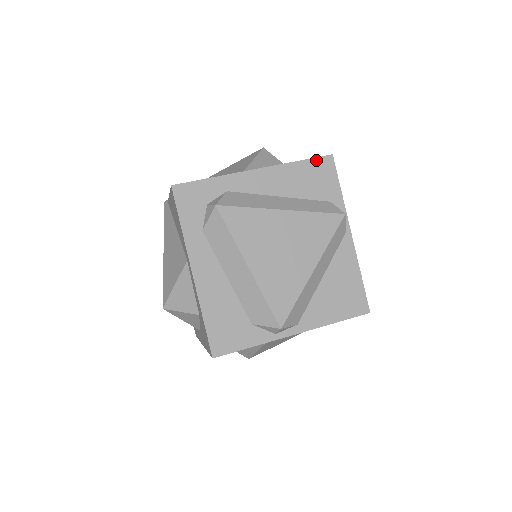
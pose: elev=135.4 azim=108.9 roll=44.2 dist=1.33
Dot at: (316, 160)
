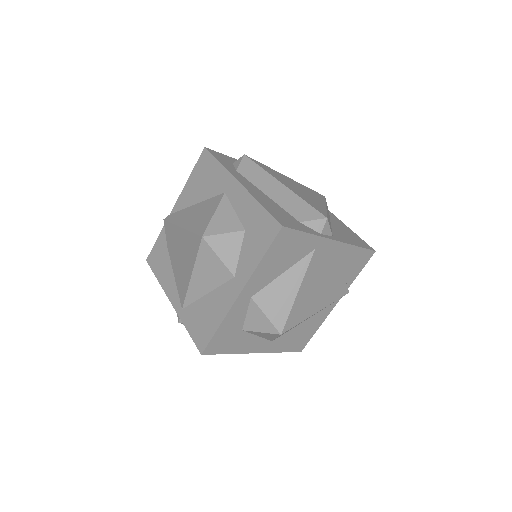
Dot at: occluded
